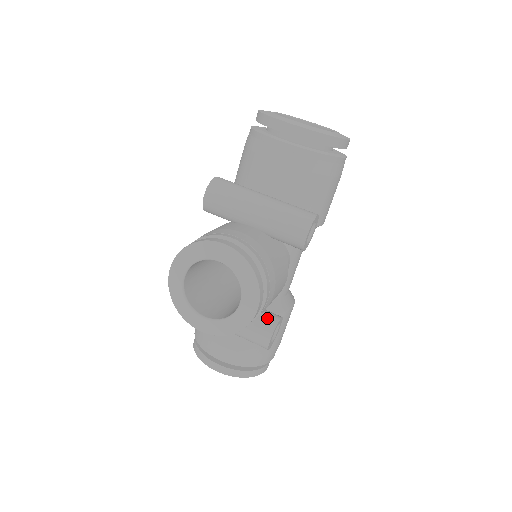
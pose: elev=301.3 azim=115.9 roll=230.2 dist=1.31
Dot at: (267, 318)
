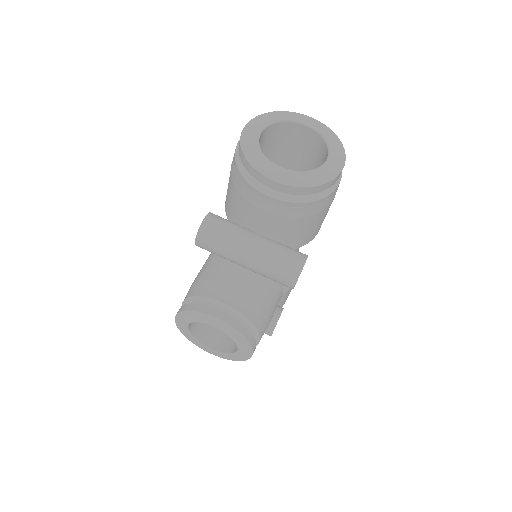
Dot at: occluded
